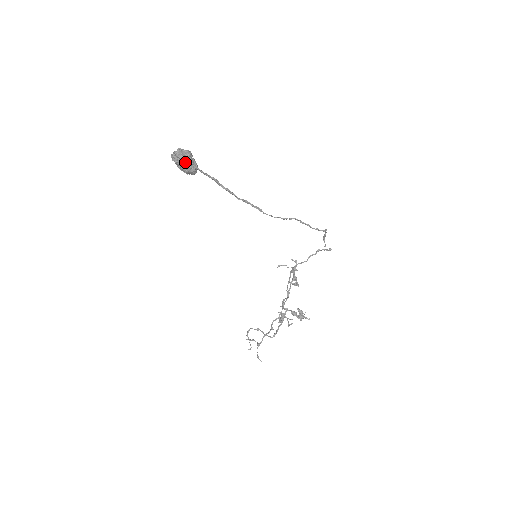
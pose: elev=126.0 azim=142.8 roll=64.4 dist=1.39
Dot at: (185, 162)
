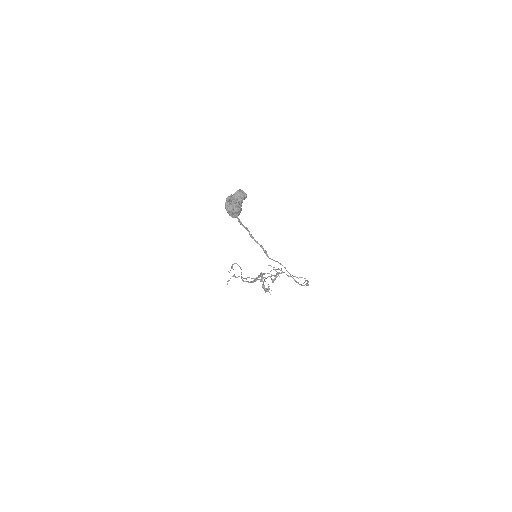
Dot at: (230, 212)
